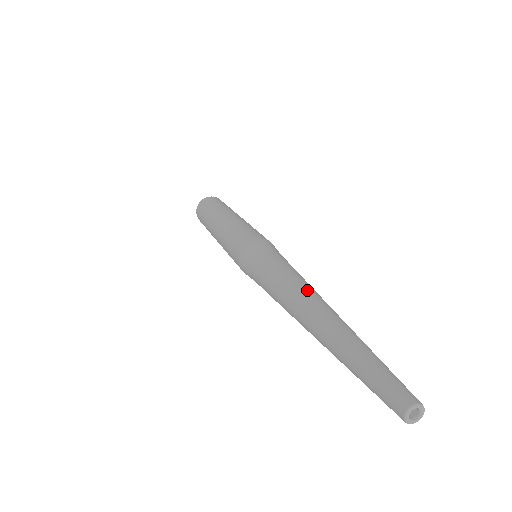
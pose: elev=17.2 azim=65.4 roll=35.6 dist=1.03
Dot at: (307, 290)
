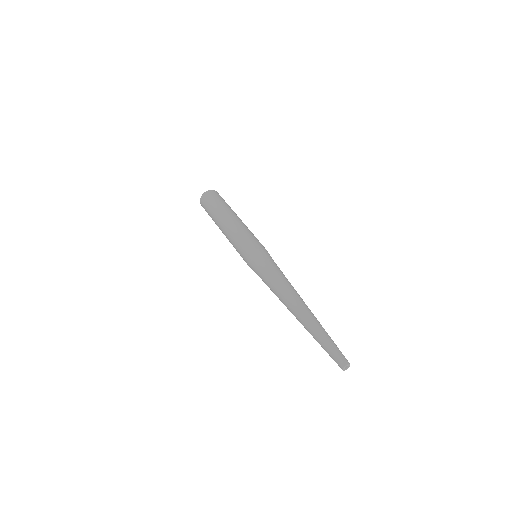
Dot at: (296, 295)
